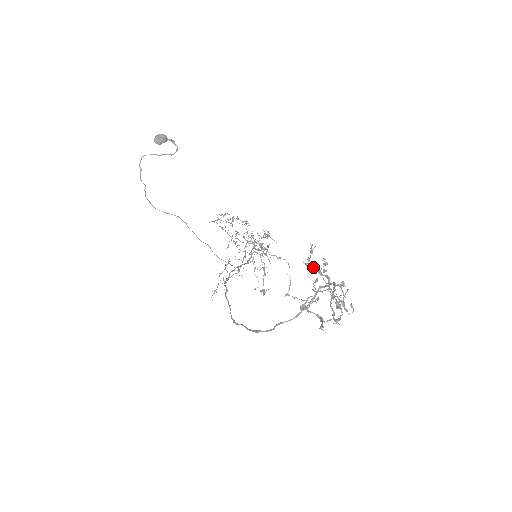
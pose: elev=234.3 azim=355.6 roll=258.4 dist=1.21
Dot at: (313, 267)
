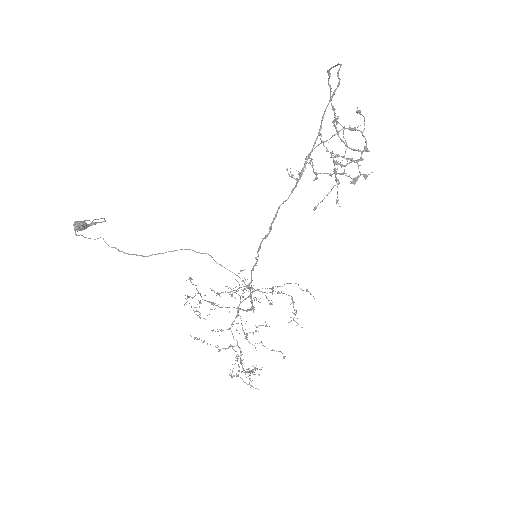
Dot at: (306, 156)
